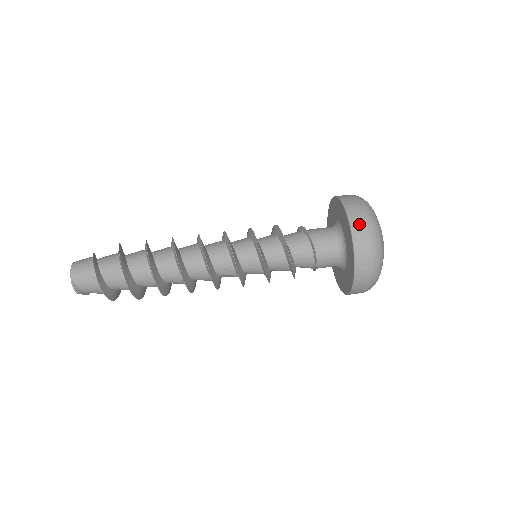
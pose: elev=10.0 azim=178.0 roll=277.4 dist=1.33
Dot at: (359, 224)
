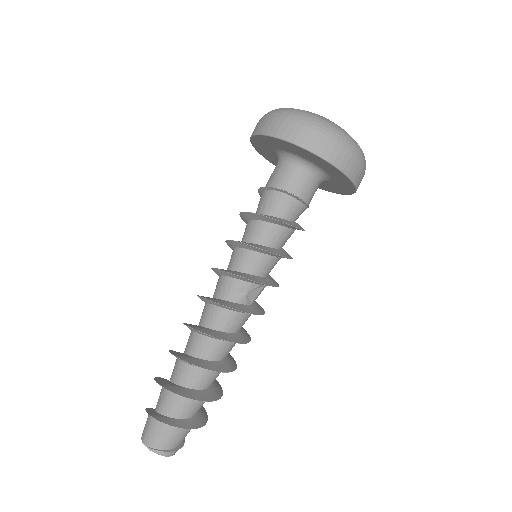
Dot at: (267, 125)
